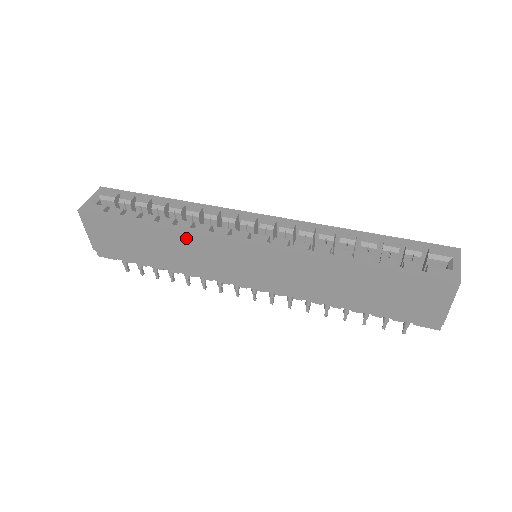
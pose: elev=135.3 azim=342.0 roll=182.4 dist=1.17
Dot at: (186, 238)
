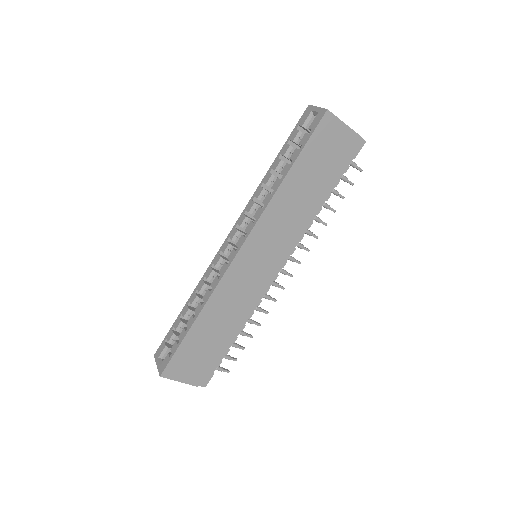
Dot at: (217, 299)
